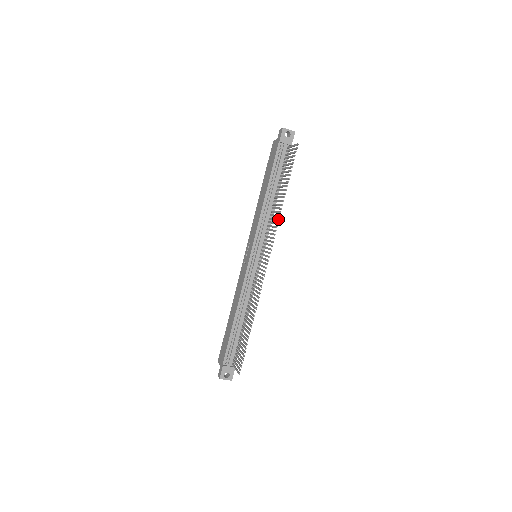
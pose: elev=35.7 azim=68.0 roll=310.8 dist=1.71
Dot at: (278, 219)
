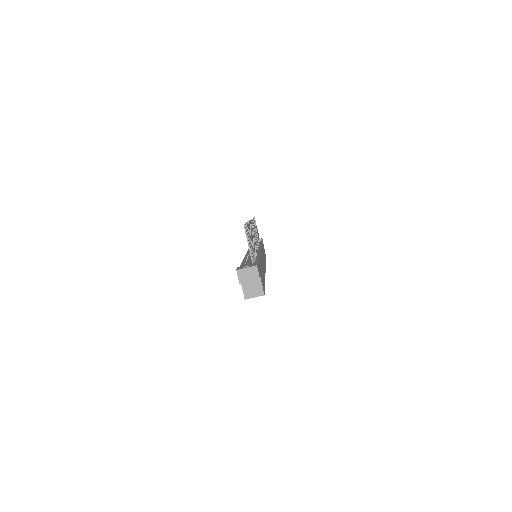
Dot at: occluded
